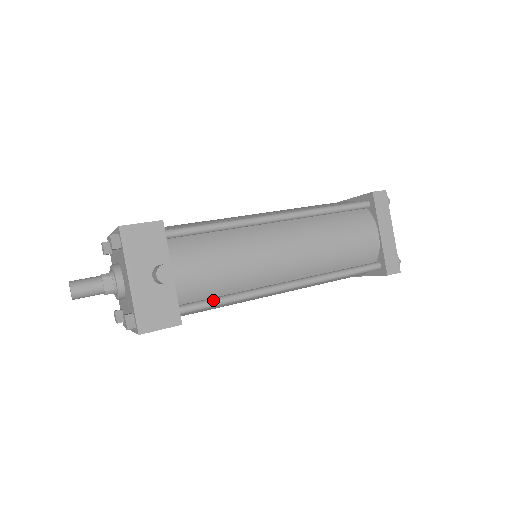
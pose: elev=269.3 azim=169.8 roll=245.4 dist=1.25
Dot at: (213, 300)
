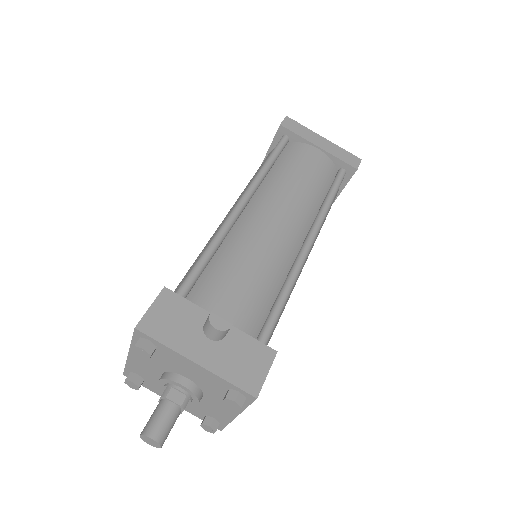
Dot at: (274, 310)
